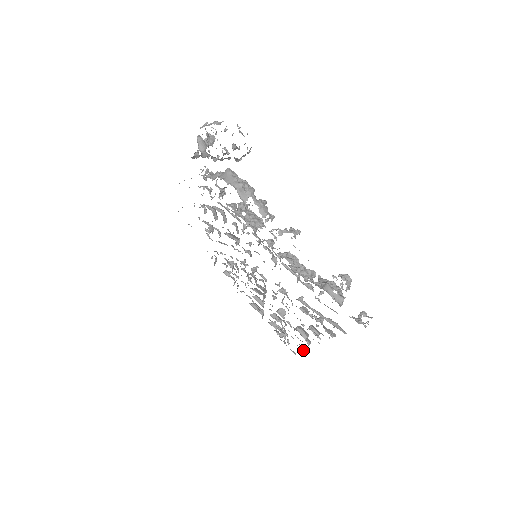
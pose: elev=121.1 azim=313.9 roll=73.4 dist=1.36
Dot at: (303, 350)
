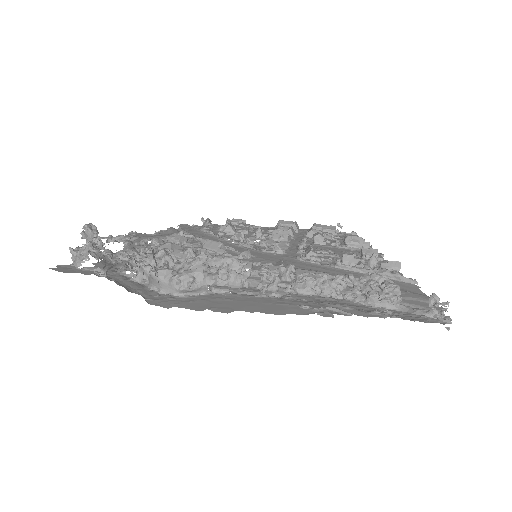
Dot at: occluded
